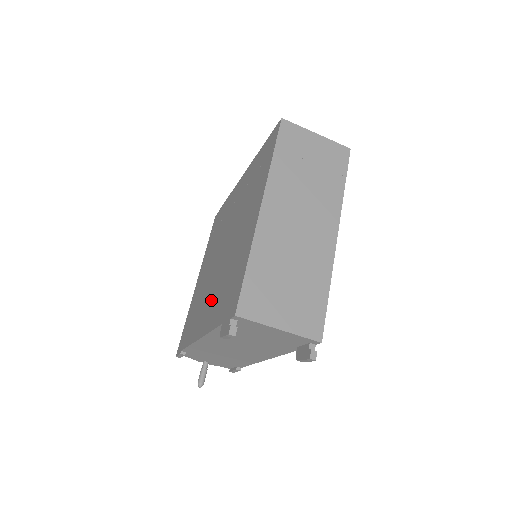
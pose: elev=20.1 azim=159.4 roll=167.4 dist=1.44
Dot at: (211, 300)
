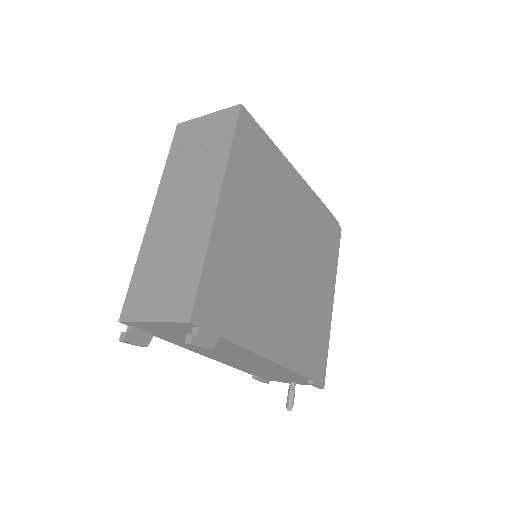
Dot at: occluded
